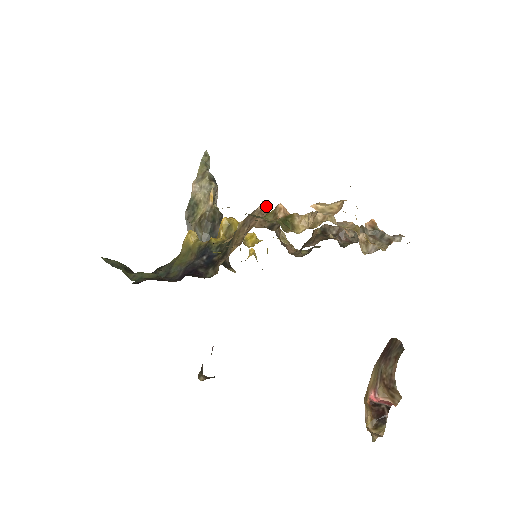
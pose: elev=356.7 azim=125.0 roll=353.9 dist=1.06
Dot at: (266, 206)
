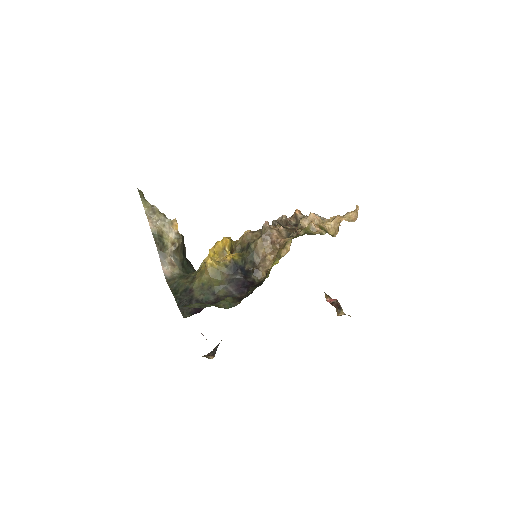
Dot at: (267, 223)
